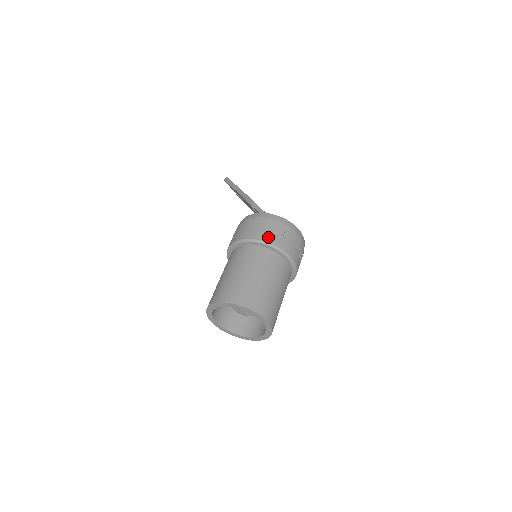
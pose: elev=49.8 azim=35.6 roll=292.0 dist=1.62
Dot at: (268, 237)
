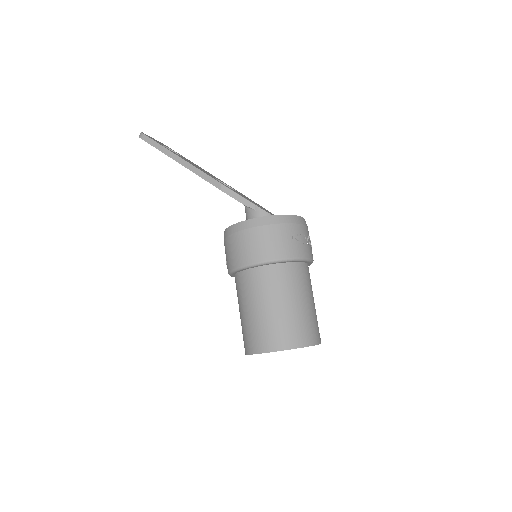
Dot at: (286, 251)
